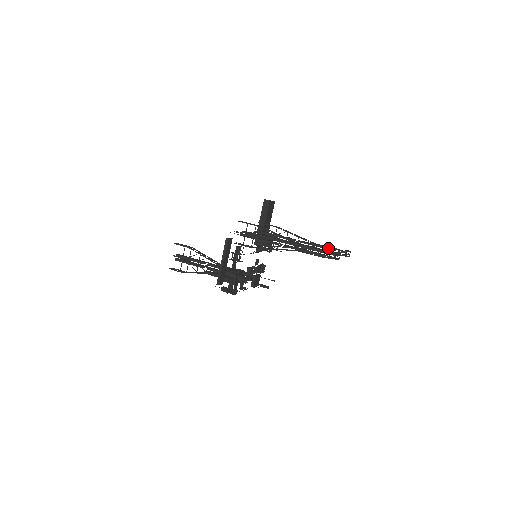
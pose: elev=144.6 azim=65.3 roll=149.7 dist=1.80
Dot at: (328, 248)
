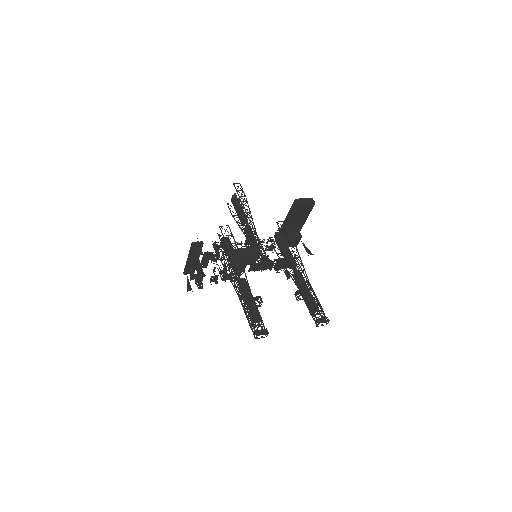
Dot at: (308, 301)
